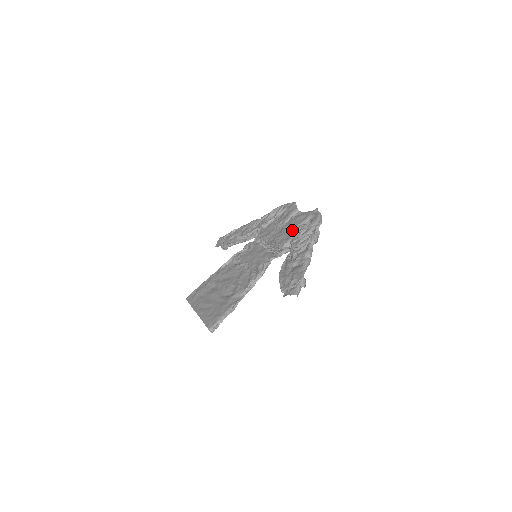
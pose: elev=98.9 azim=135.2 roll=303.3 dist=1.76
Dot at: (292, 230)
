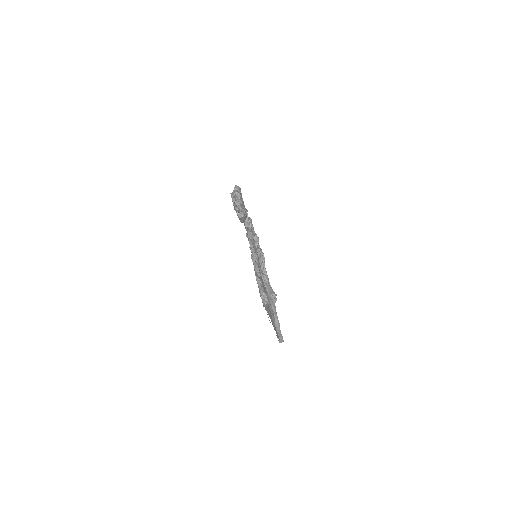
Dot at: occluded
